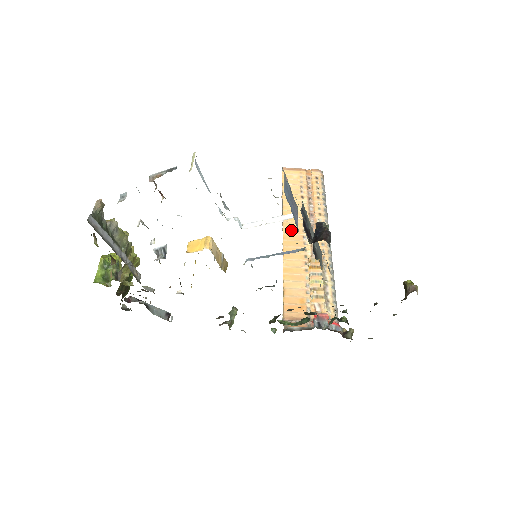
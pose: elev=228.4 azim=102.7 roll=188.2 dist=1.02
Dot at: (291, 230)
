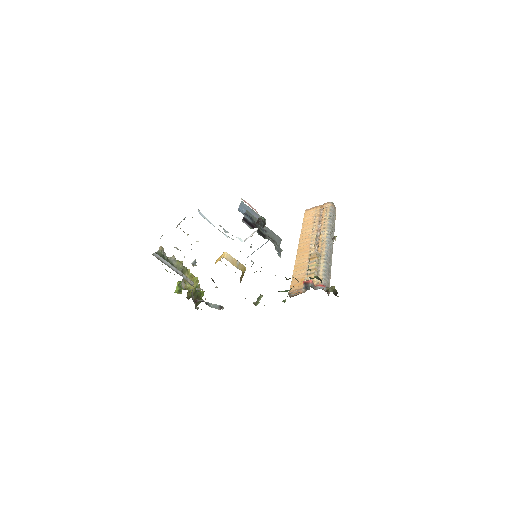
Dot at: (303, 243)
